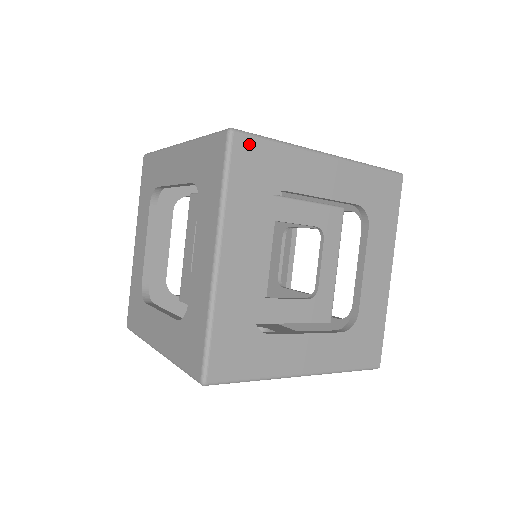
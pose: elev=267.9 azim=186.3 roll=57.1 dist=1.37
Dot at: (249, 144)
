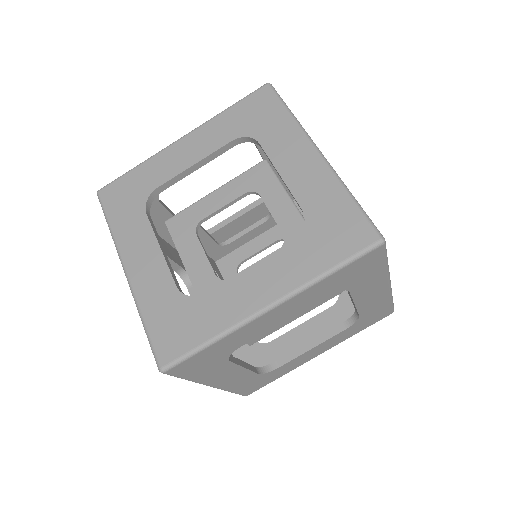
Dot at: (377, 256)
